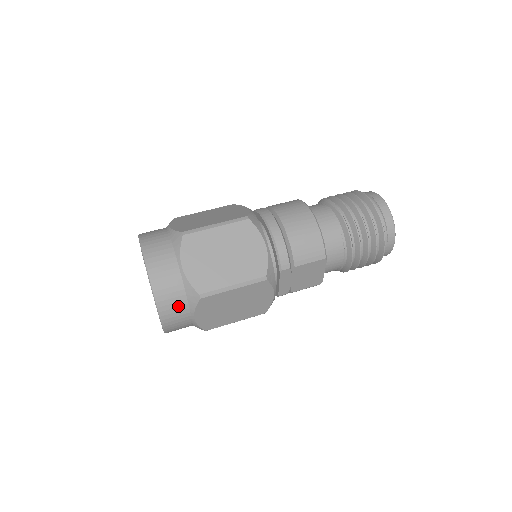
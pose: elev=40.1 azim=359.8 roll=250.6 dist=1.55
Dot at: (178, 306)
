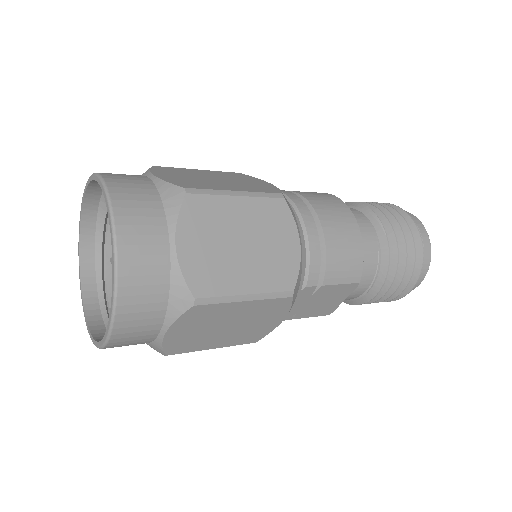
Dot at: (149, 310)
